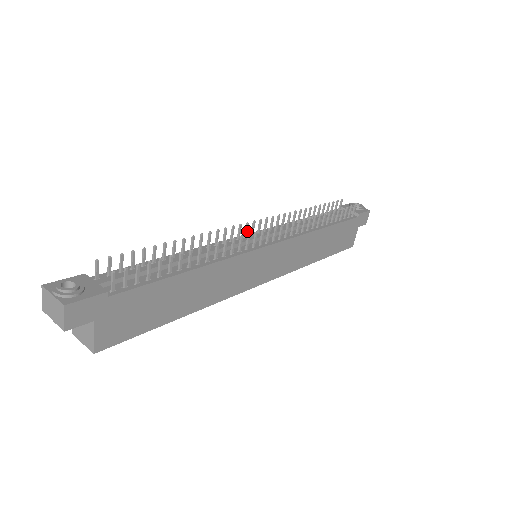
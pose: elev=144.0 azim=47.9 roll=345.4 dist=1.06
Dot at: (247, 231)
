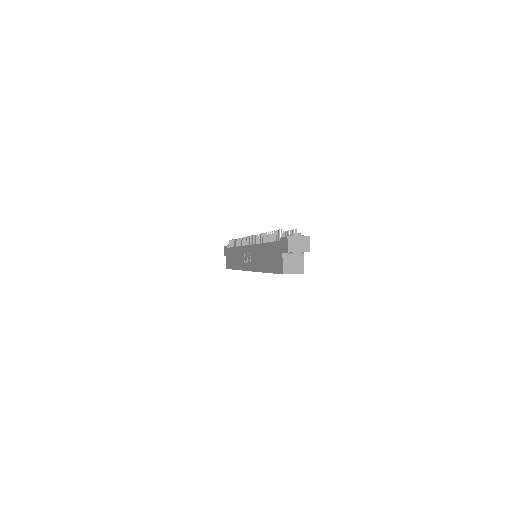
Dot at: occluded
